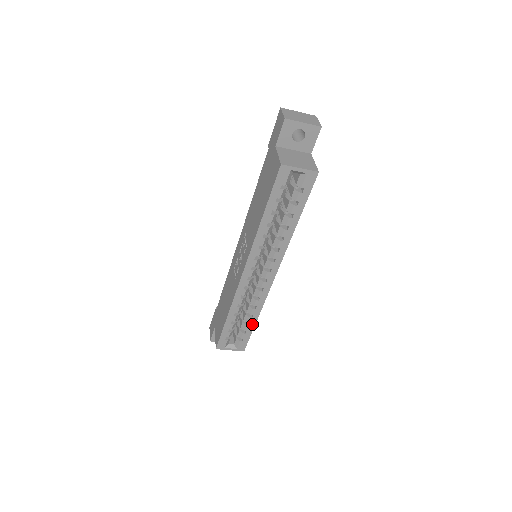
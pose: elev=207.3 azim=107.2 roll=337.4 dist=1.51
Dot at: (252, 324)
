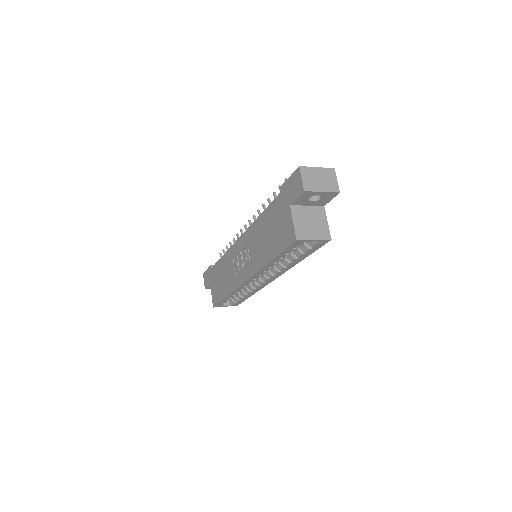
Dot at: (247, 297)
